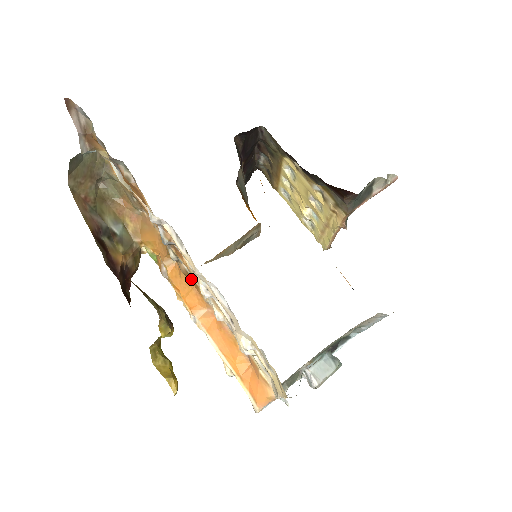
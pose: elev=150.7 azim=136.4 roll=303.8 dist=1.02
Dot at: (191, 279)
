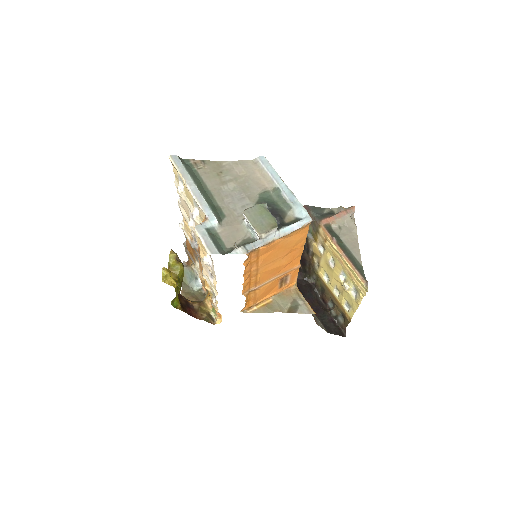
Dot at: occluded
